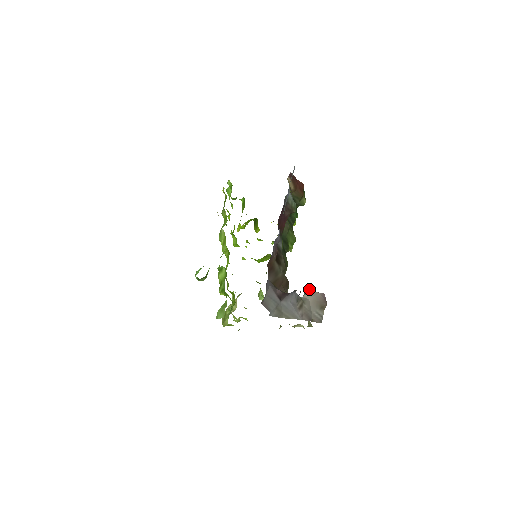
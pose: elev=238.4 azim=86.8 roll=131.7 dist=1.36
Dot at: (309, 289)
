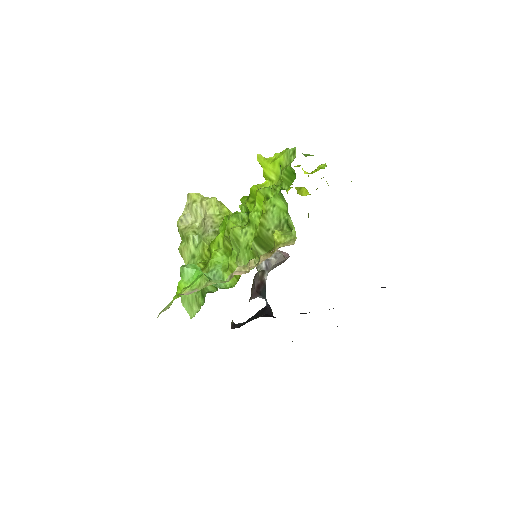
Dot at: (281, 256)
